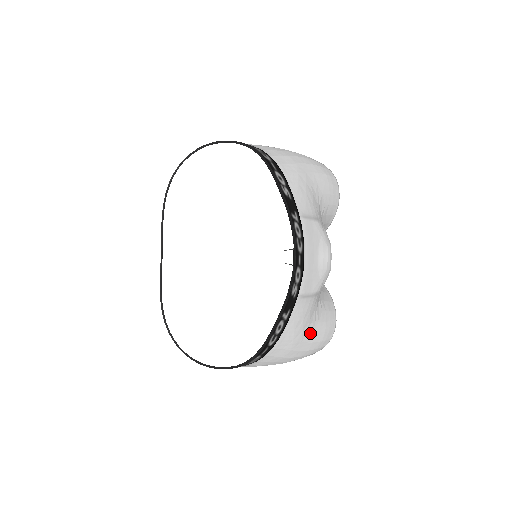
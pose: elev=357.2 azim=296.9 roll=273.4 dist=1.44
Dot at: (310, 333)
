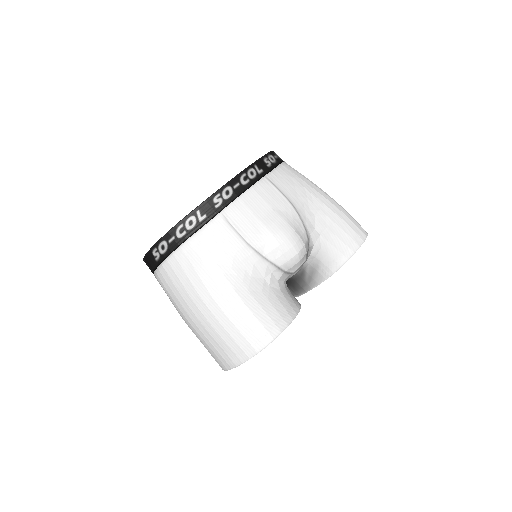
Dot at: (229, 284)
